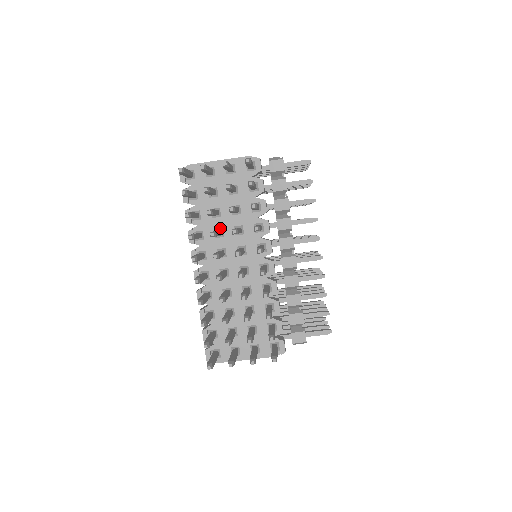
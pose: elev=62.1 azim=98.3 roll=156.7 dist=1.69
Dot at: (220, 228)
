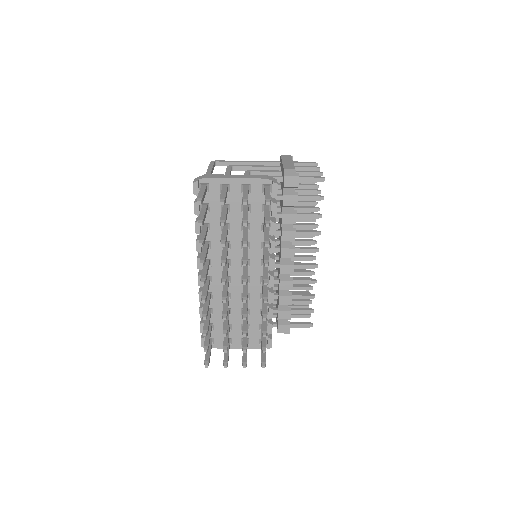
Dot at: (228, 241)
